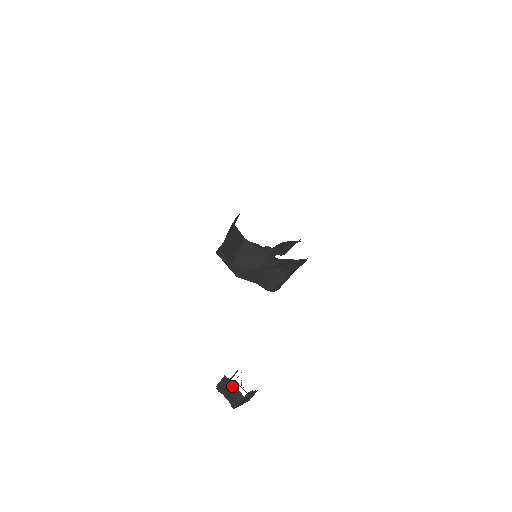
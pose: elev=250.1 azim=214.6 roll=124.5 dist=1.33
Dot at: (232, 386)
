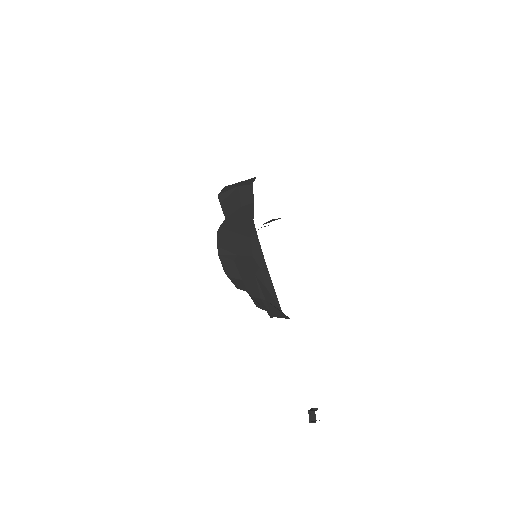
Dot at: occluded
